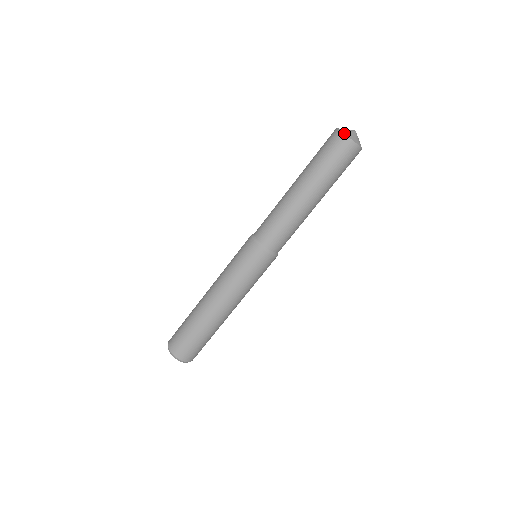
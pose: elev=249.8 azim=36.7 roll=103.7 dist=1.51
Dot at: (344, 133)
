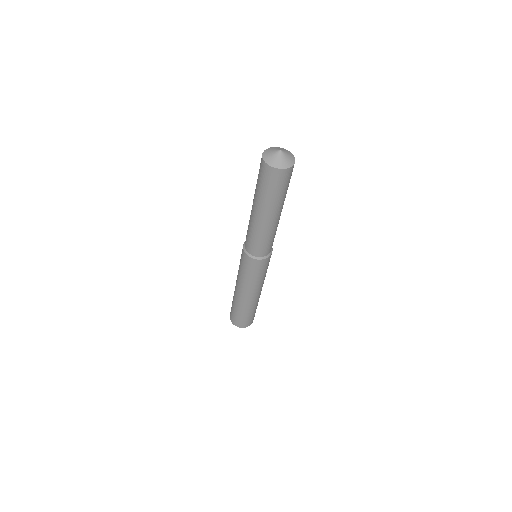
Dot at: (273, 167)
